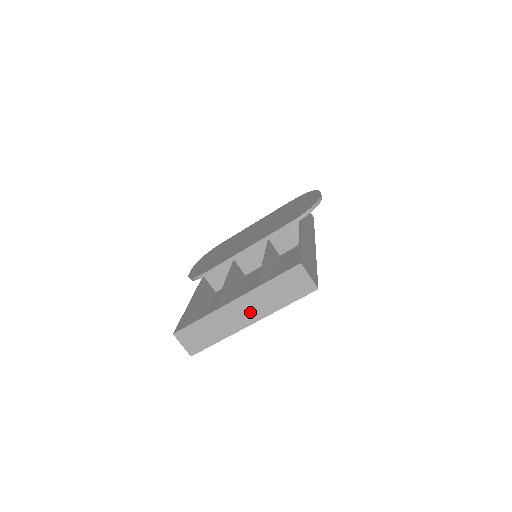
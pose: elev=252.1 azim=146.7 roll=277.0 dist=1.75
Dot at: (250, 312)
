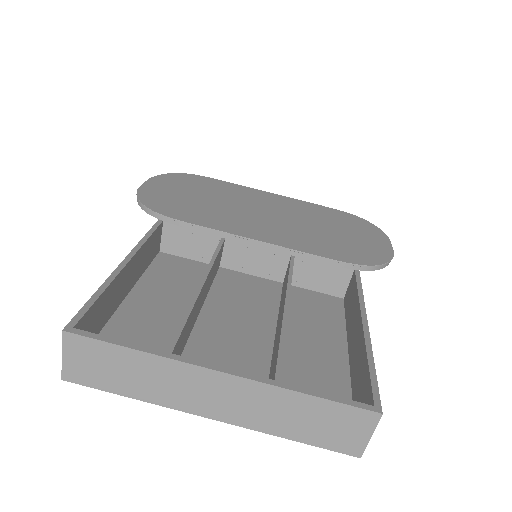
Dot at: (228, 404)
